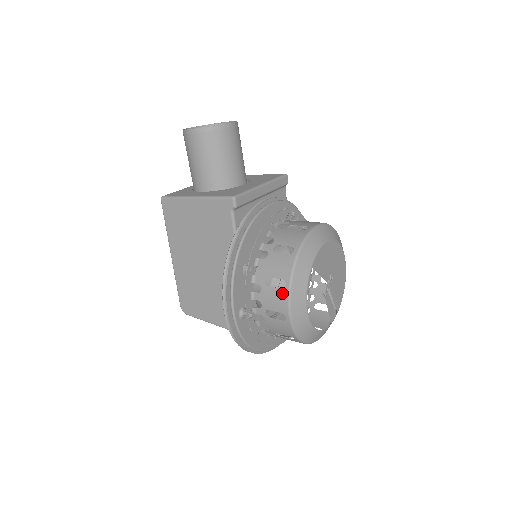
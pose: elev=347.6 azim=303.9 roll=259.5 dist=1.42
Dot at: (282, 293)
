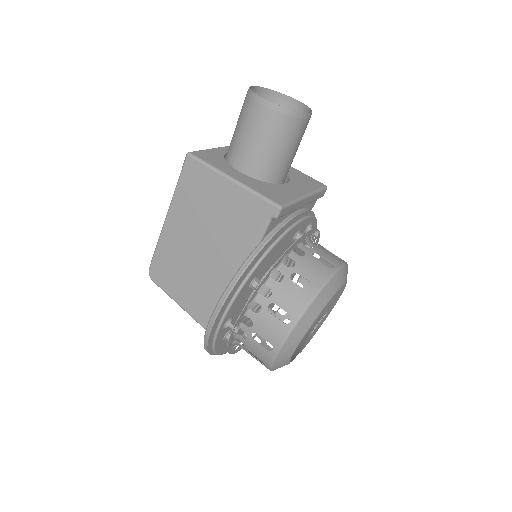
Dot at: (282, 327)
